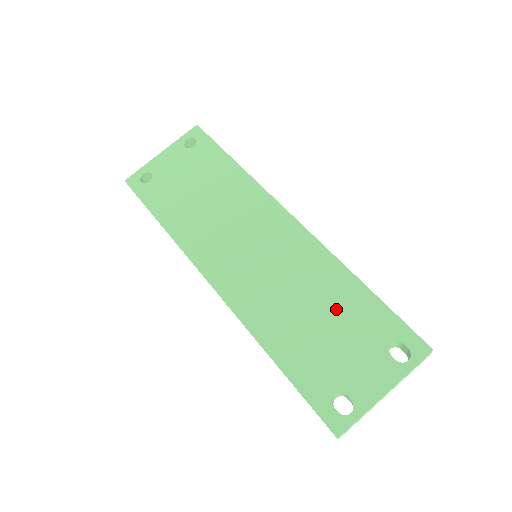
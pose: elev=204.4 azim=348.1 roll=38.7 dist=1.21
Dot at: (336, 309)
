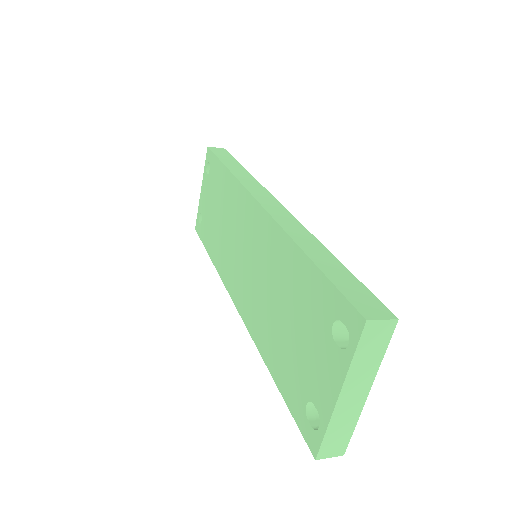
Dot at: (292, 296)
